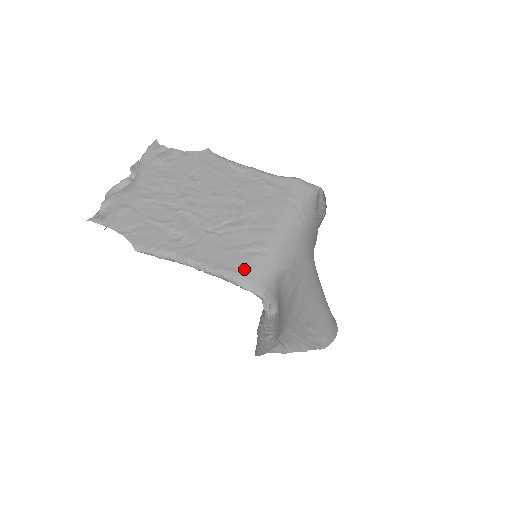
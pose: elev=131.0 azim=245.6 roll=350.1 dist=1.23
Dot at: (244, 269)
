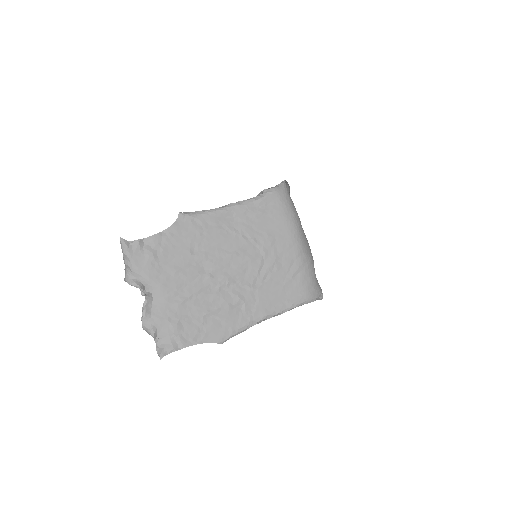
Dot at: (304, 291)
